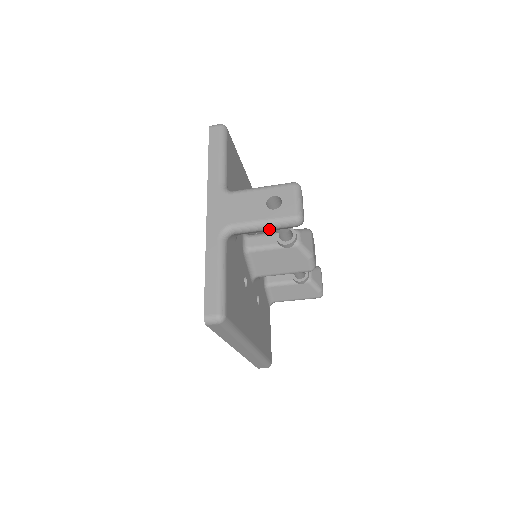
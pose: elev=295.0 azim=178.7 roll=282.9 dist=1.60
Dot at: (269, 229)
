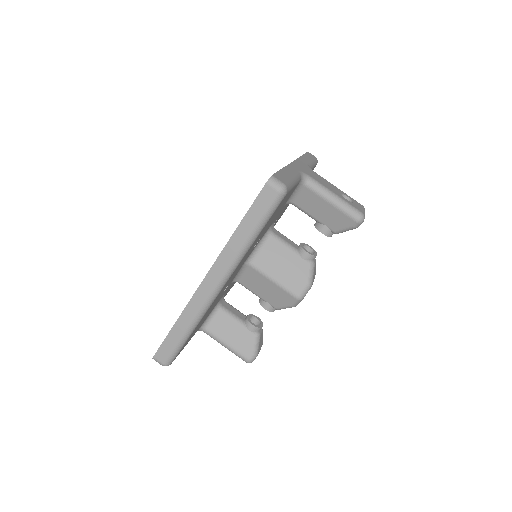
Dot at: (334, 205)
